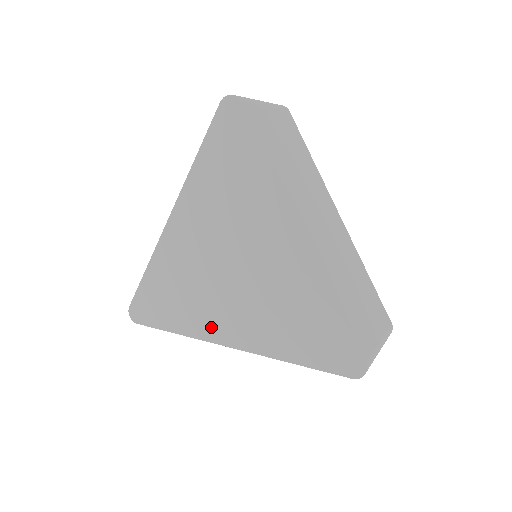
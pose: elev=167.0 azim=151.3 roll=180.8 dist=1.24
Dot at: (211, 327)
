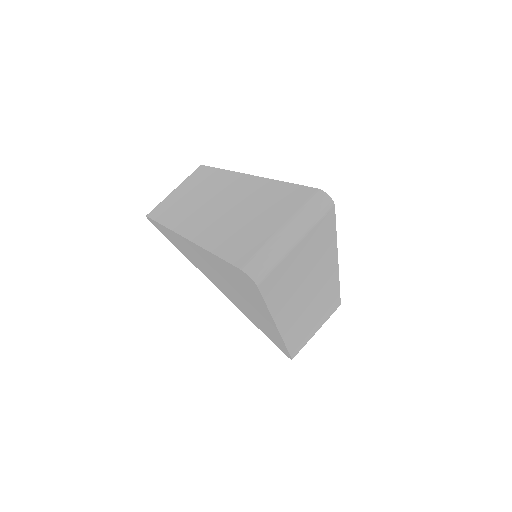
Dot at: (208, 277)
